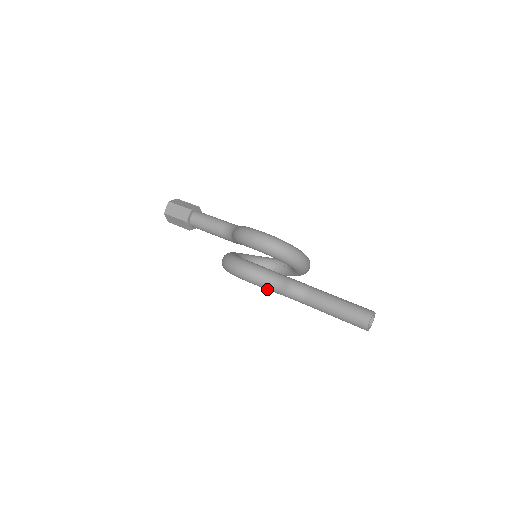
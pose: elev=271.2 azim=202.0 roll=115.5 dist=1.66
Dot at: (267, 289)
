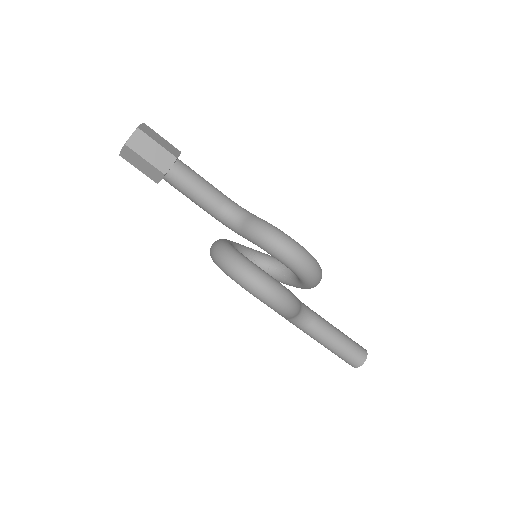
Dot at: (281, 314)
